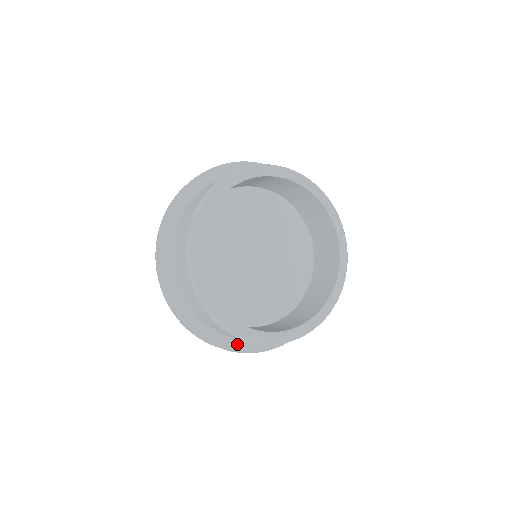
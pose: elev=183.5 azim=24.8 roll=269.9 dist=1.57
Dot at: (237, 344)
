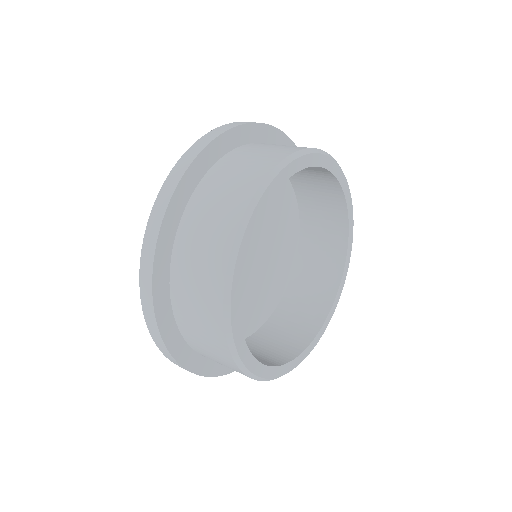
Dot at: occluded
